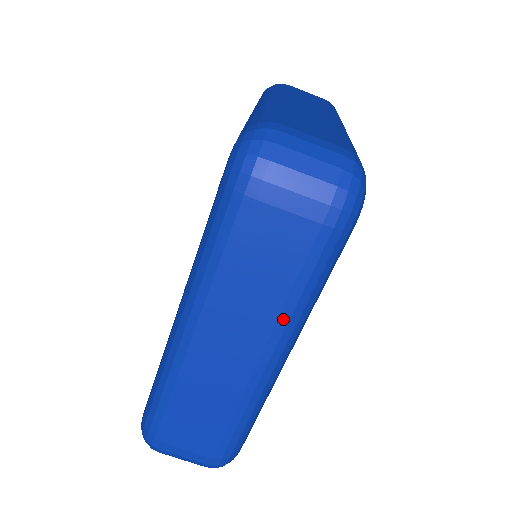
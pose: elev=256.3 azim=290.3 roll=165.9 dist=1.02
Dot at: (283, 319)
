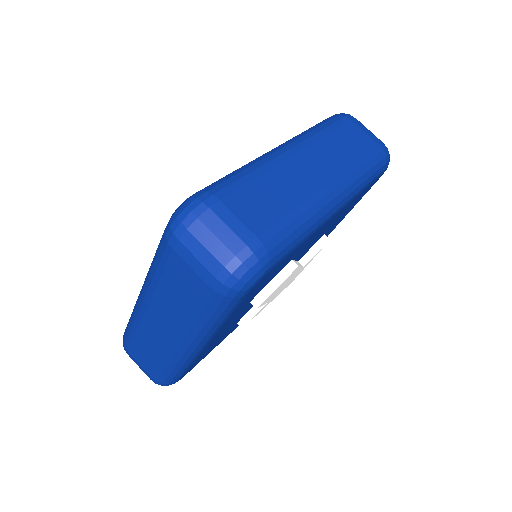
Dot at: (350, 171)
